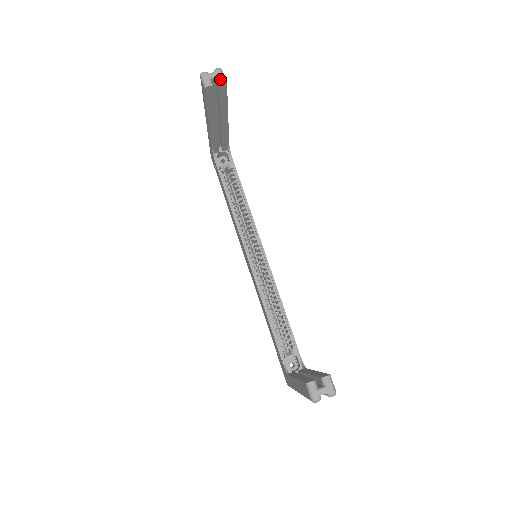
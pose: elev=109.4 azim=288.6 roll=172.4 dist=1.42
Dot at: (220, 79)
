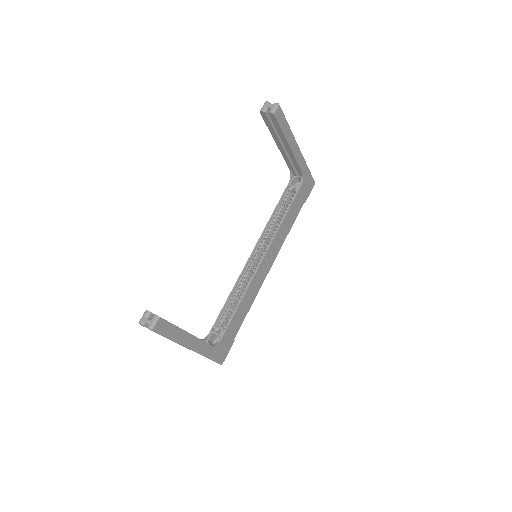
Dot at: (271, 110)
